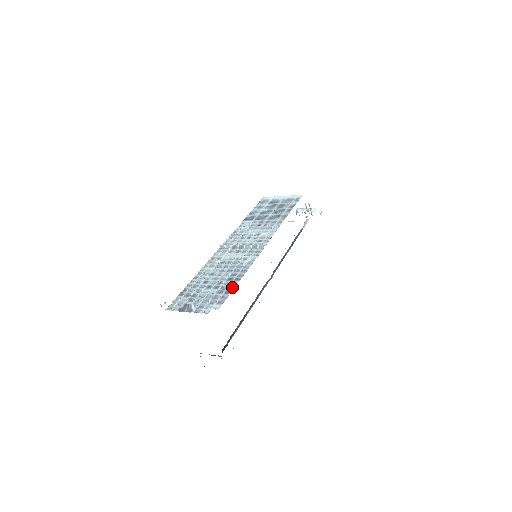
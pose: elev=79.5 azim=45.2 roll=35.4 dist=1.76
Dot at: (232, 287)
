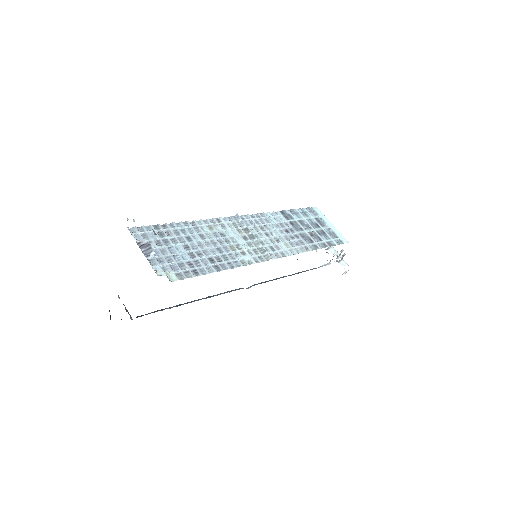
Dot at: (205, 271)
